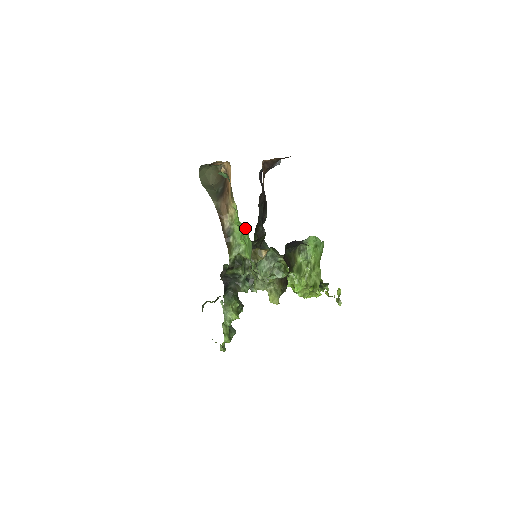
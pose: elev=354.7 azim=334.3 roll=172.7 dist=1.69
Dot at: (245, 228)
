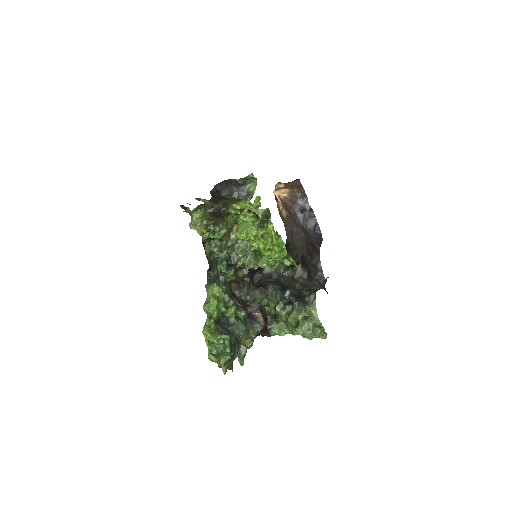
Dot at: occluded
